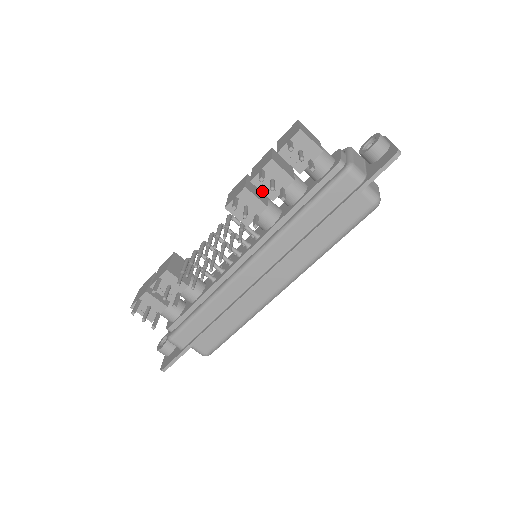
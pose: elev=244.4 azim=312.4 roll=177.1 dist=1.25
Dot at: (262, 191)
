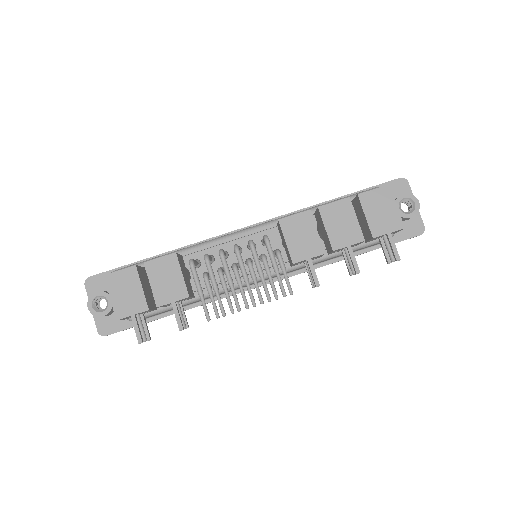
Dot at: occluded
